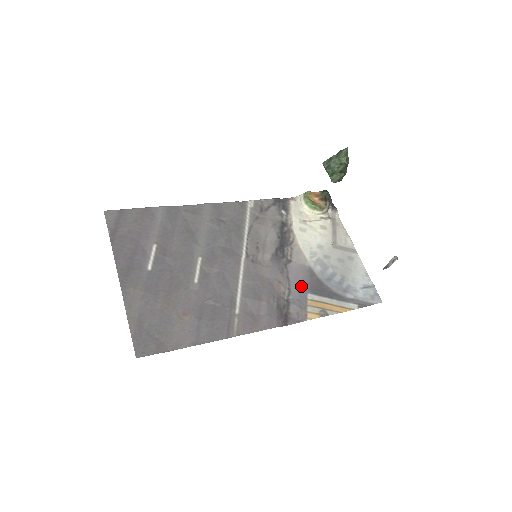
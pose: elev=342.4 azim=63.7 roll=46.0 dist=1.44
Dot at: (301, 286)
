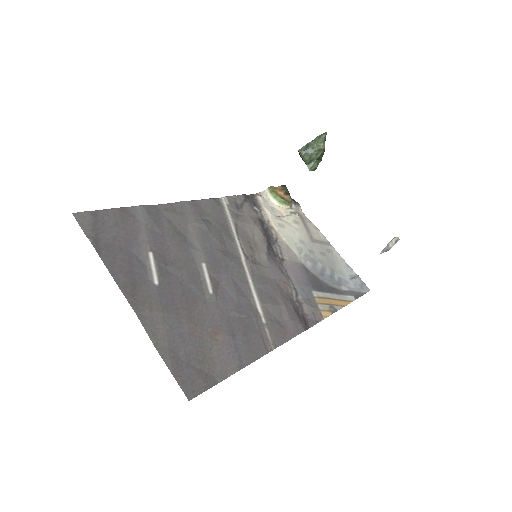
Dot at: (303, 284)
